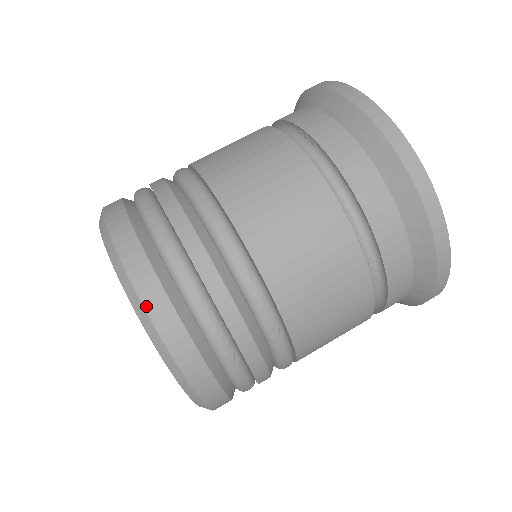
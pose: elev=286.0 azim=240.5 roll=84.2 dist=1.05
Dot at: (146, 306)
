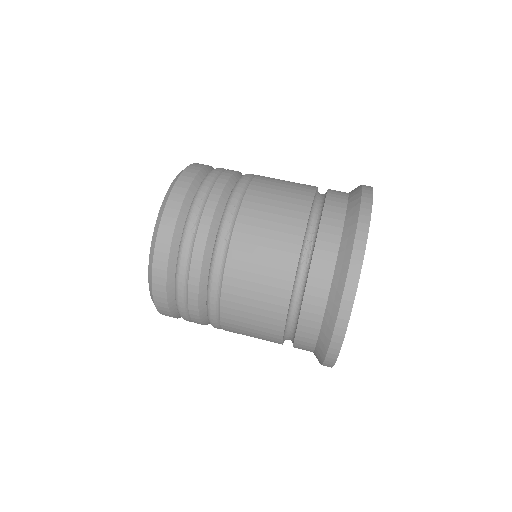
Dot at: (182, 175)
